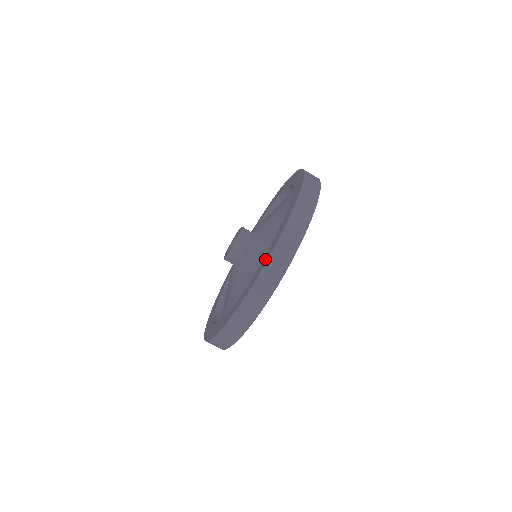
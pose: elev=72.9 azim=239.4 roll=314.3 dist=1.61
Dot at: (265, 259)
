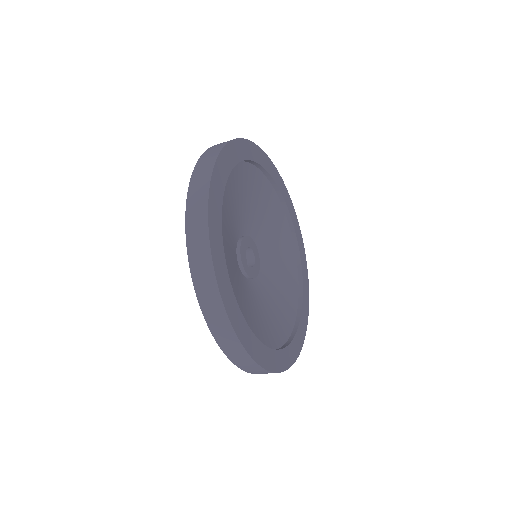
Dot at: occluded
